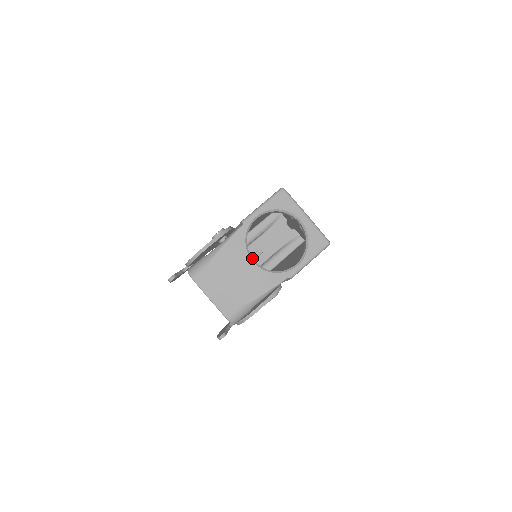
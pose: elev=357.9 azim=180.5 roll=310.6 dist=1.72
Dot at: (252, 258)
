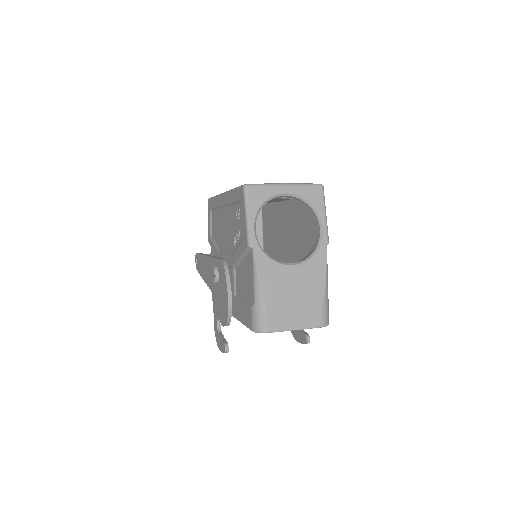
Dot at: (288, 264)
